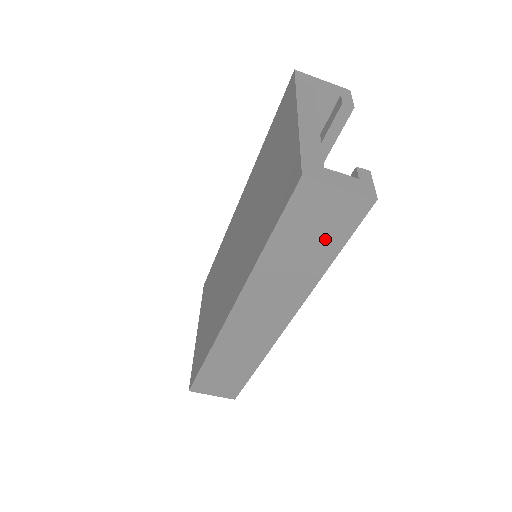
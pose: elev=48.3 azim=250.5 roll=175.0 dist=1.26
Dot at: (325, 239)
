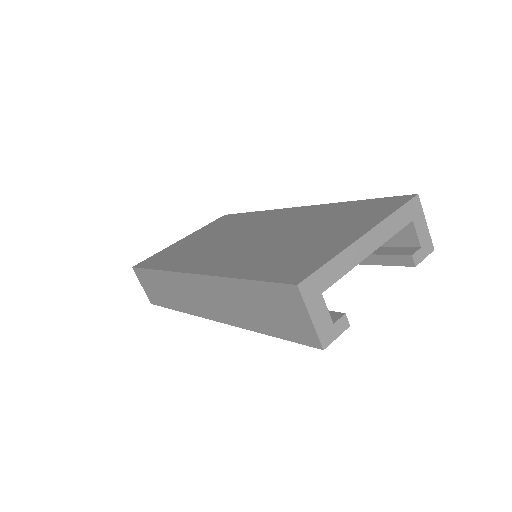
Dot at: (276, 322)
